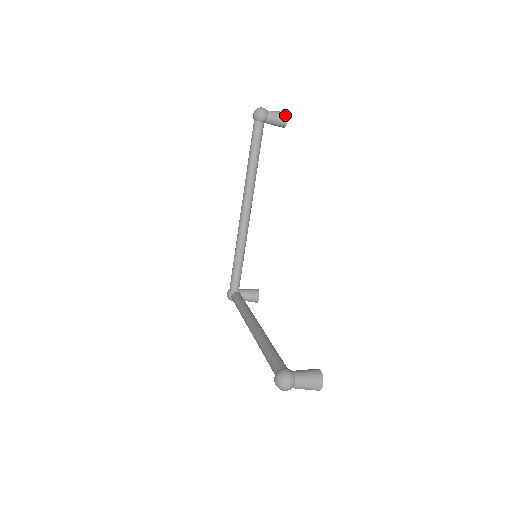
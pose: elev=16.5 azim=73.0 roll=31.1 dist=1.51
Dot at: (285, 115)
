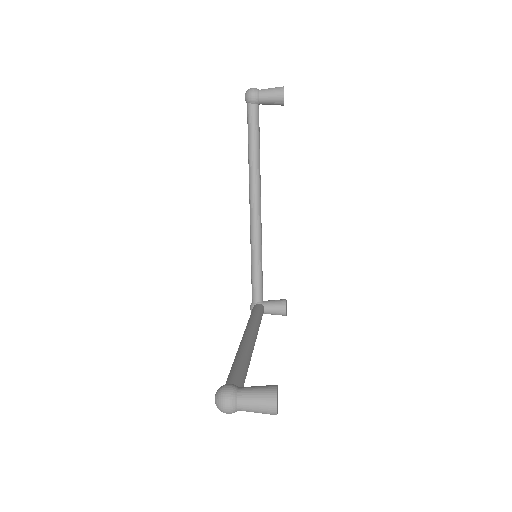
Dot at: (280, 90)
